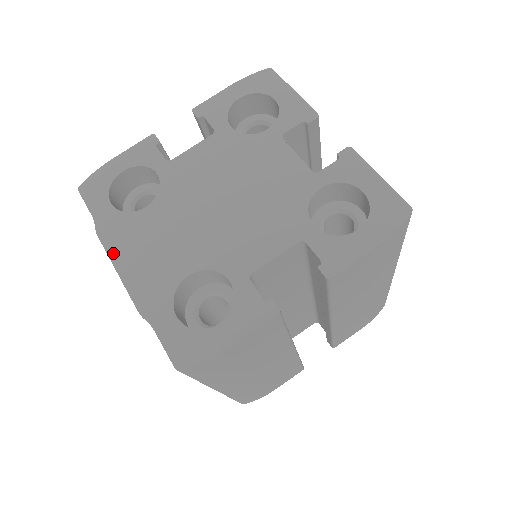
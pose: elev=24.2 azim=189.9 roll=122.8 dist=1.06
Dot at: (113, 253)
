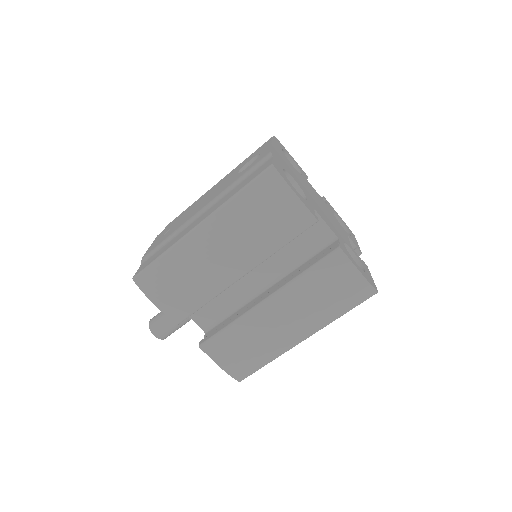
Dot at: (274, 145)
